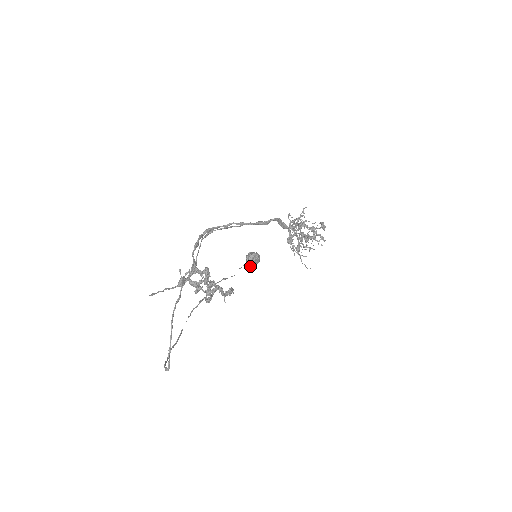
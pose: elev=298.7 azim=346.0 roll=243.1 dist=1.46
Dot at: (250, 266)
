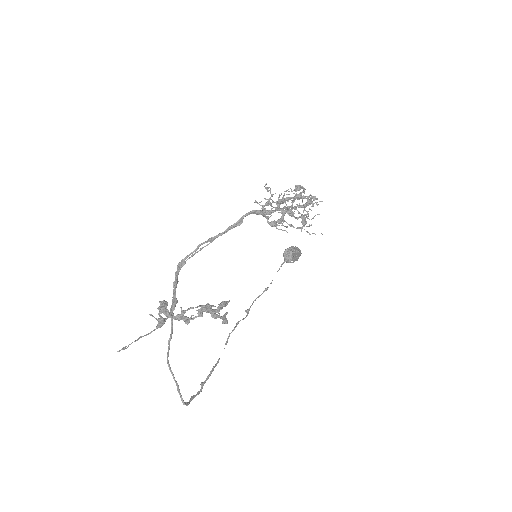
Dot at: (292, 262)
